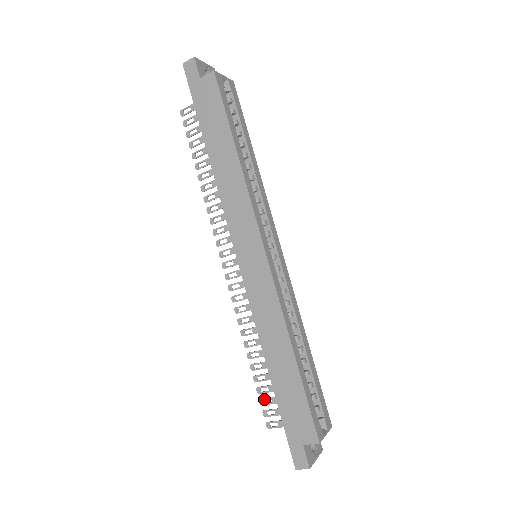
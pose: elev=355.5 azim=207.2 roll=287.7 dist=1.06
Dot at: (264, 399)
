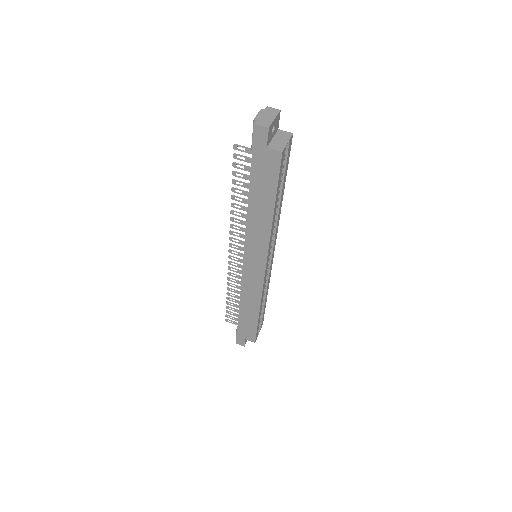
Dot at: occluded
